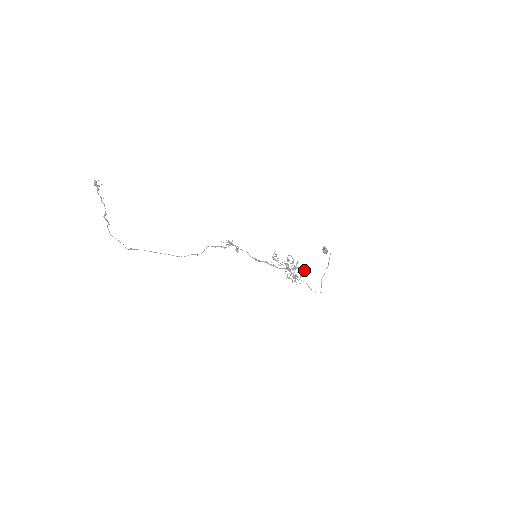
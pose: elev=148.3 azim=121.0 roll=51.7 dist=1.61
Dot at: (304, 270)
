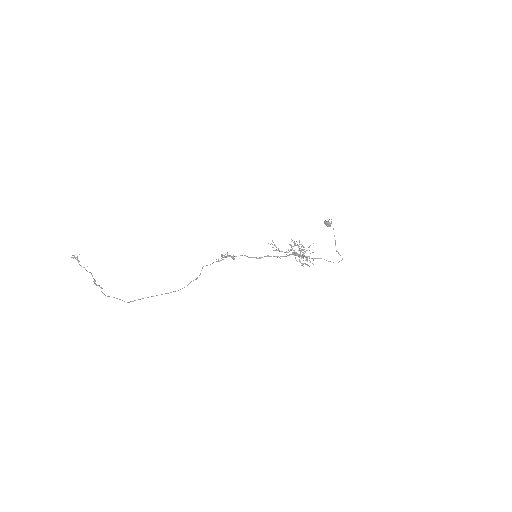
Dot at: (310, 245)
